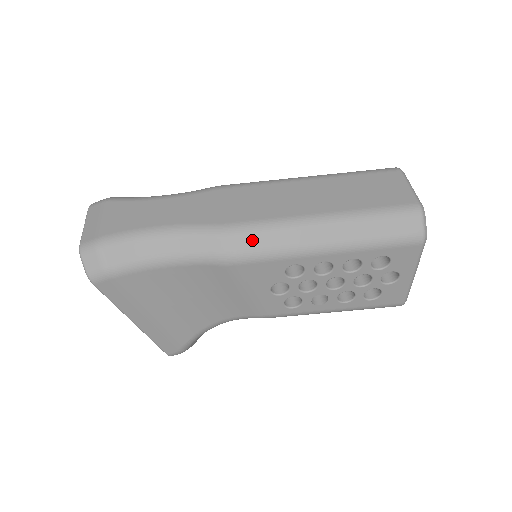
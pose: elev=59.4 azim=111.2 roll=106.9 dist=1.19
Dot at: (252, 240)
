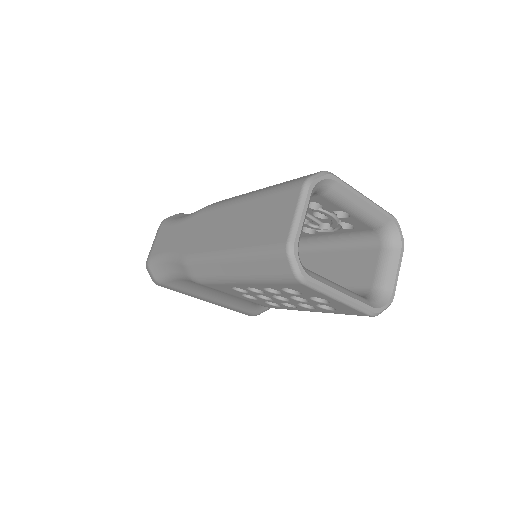
Dot at: (198, 269)
